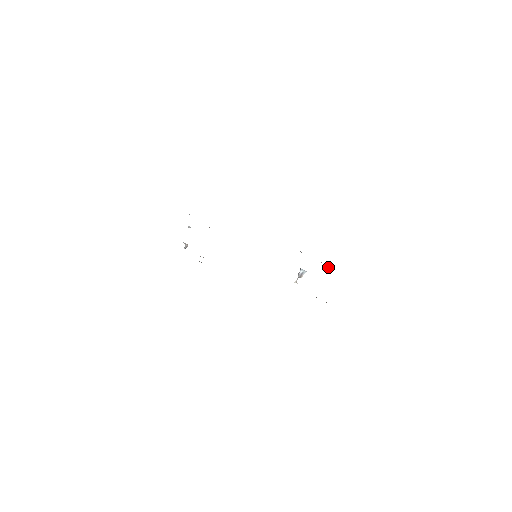
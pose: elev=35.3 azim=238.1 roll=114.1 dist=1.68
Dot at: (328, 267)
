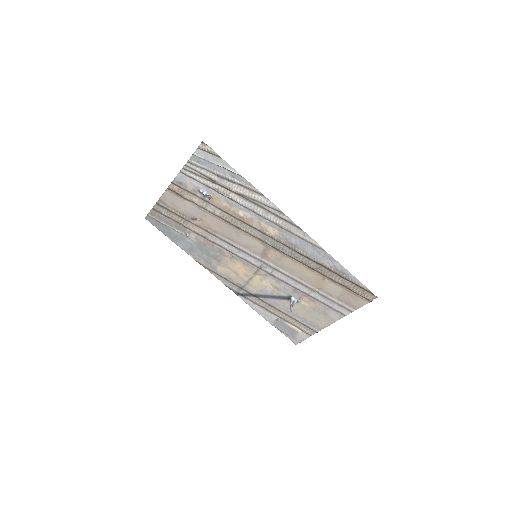
Dot at: (308, 333)
